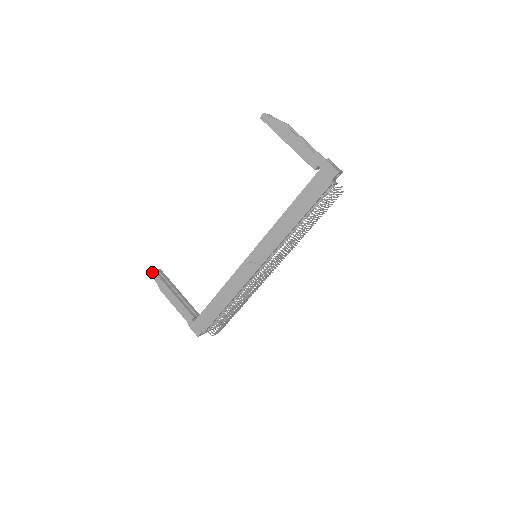
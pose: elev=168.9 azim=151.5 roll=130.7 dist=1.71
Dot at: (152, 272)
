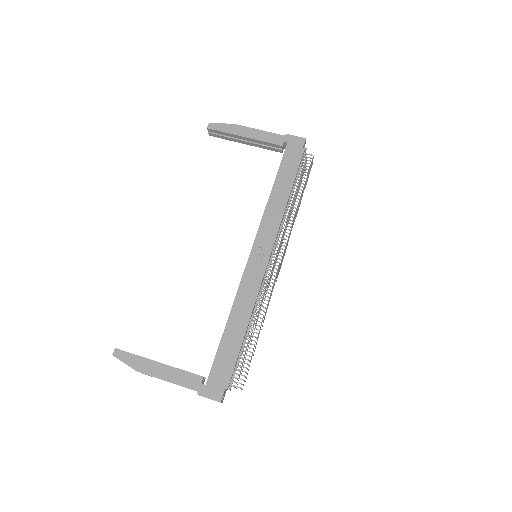
Dot at: (114, 352)
